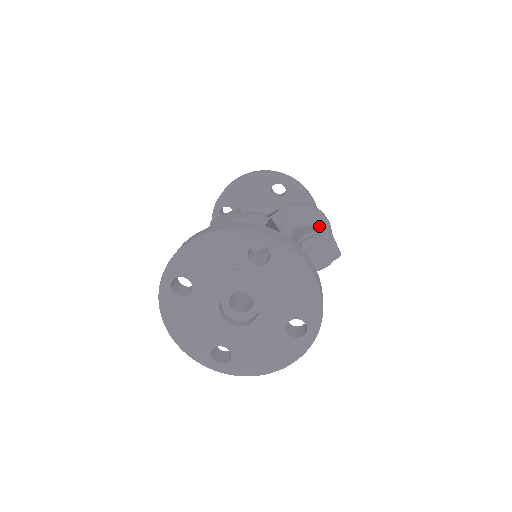
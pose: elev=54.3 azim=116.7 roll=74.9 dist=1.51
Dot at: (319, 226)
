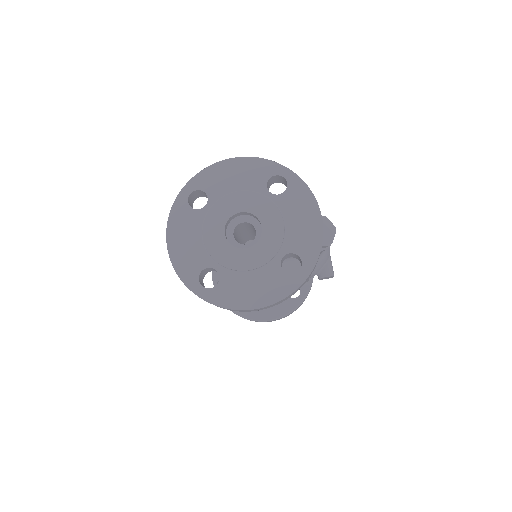
Dot at: occluded
